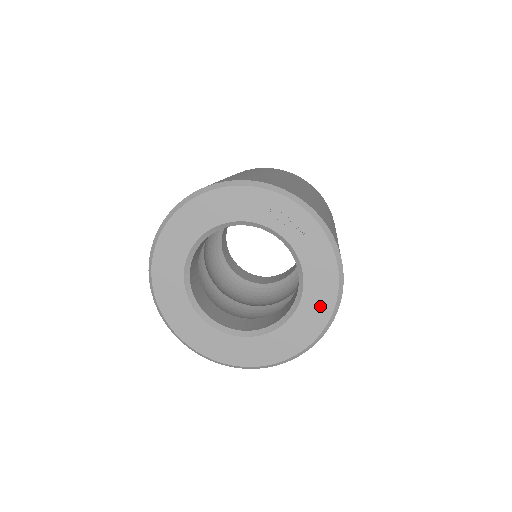
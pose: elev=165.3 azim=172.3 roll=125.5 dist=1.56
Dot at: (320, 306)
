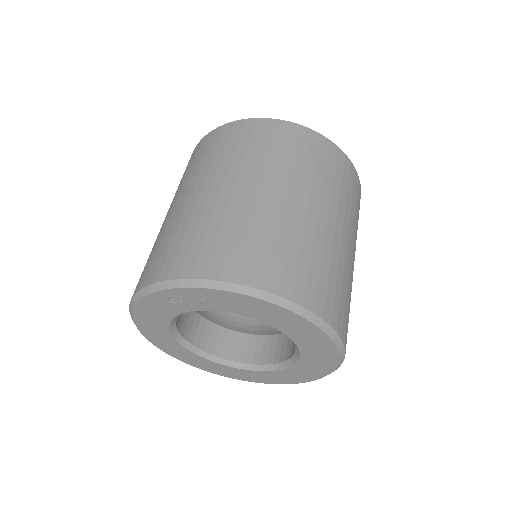
Dot at: (303, 329)
